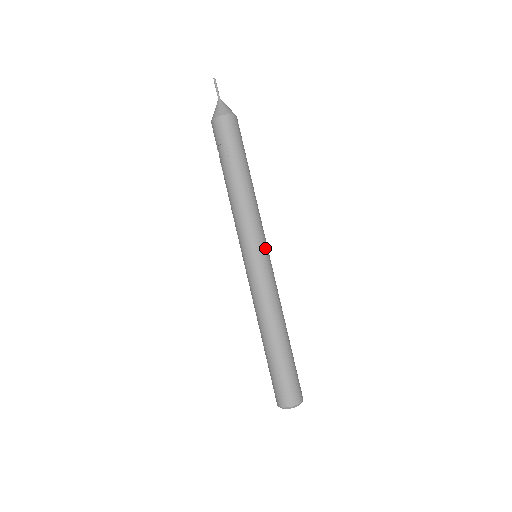
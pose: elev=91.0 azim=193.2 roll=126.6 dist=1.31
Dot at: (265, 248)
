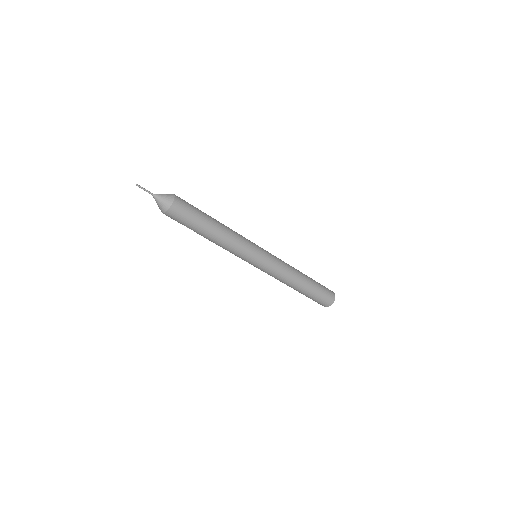
Dot at: (254, 261)
